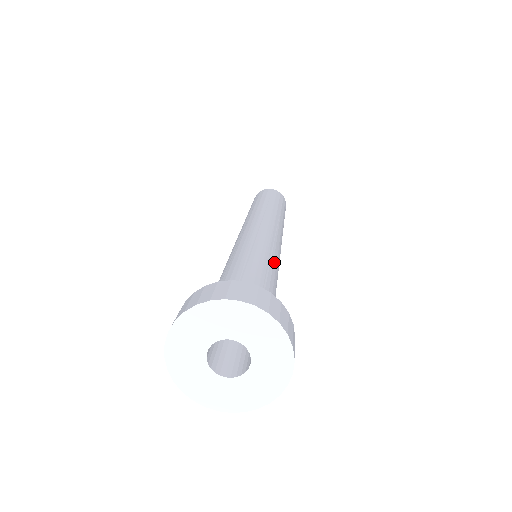
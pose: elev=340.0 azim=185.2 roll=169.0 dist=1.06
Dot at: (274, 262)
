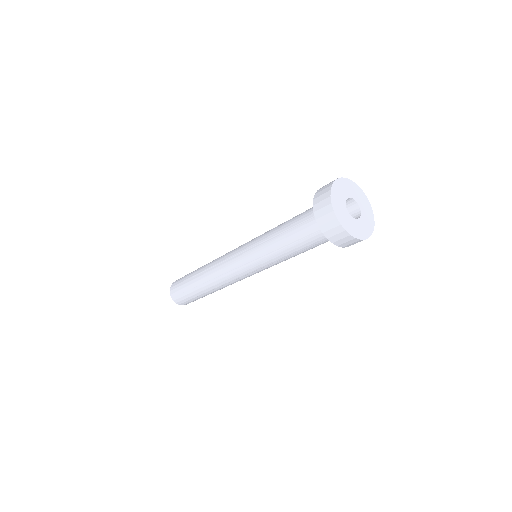
Dot at: occluded
